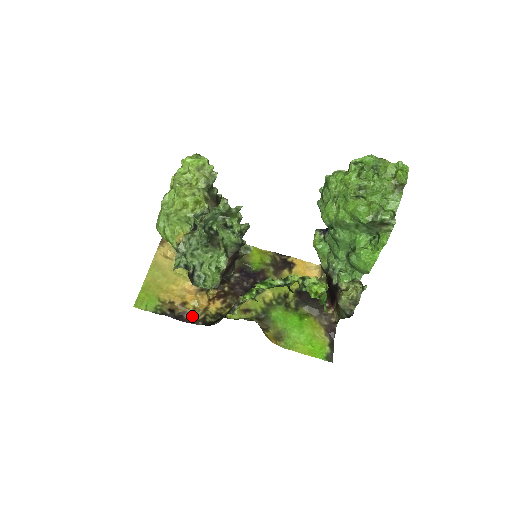
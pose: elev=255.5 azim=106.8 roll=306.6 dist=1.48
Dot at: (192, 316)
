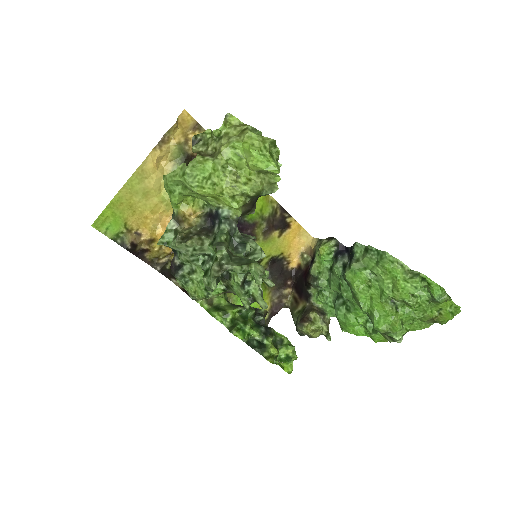
Dot at: (154, 256)
